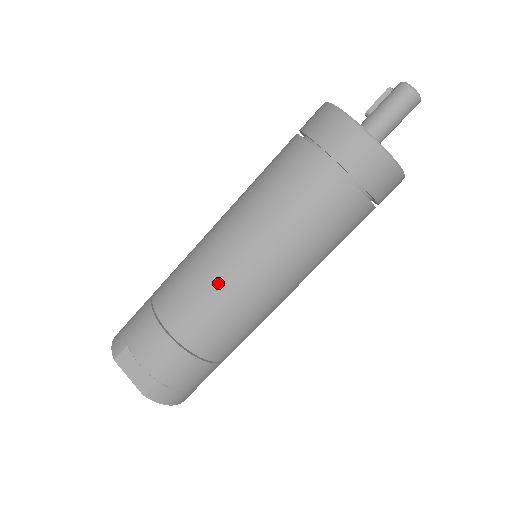
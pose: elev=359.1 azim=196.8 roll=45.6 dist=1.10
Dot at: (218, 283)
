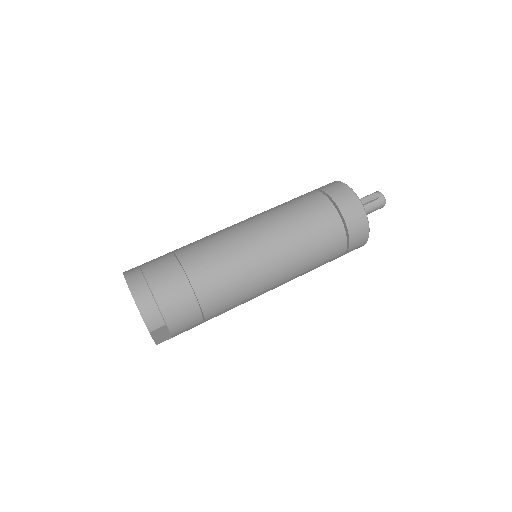
Dot at: (253, 296)
